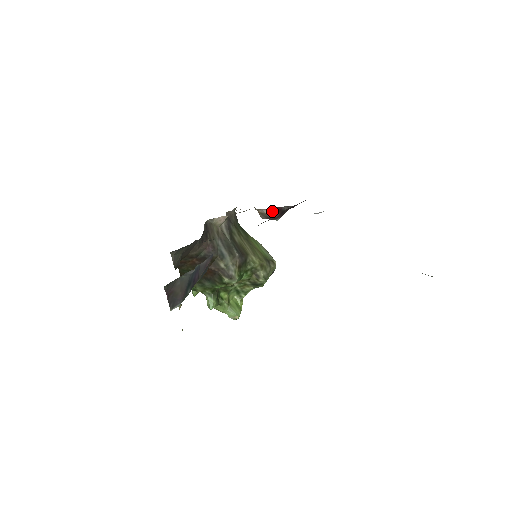
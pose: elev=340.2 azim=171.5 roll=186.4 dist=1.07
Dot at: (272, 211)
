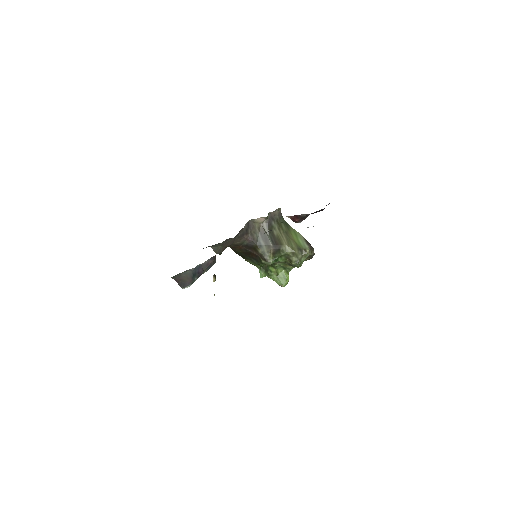
Dot at: (292, 217)
